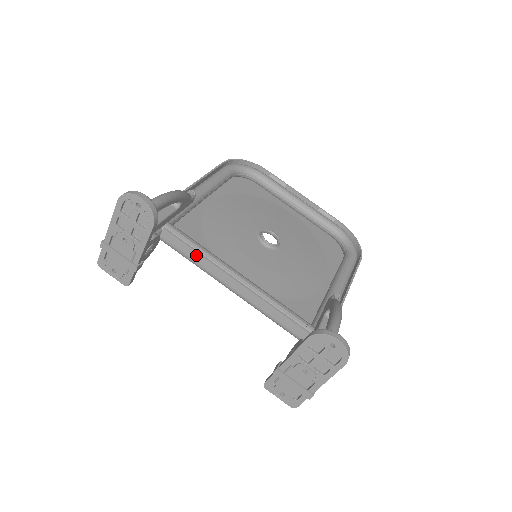
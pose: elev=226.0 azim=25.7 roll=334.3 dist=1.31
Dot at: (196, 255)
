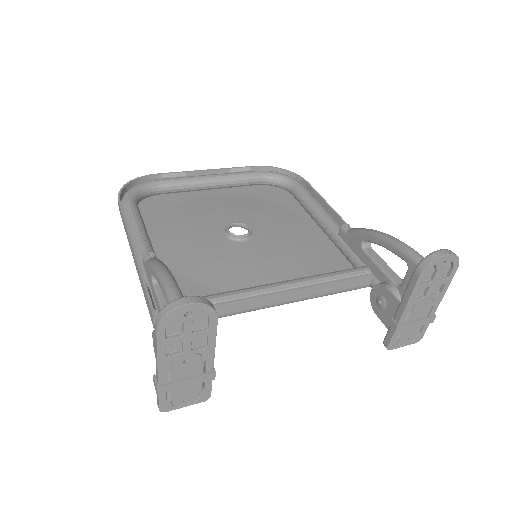
Dot at: (232, 306)
